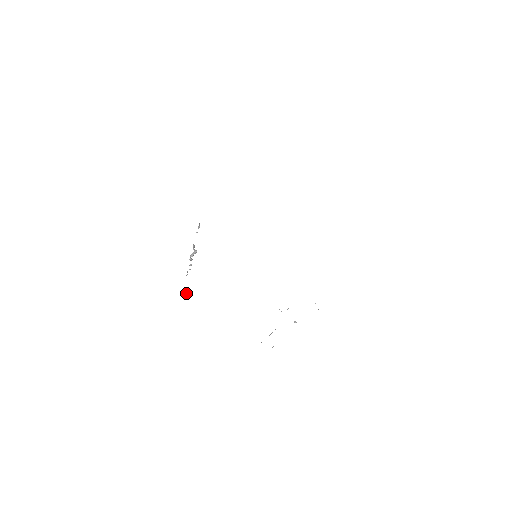
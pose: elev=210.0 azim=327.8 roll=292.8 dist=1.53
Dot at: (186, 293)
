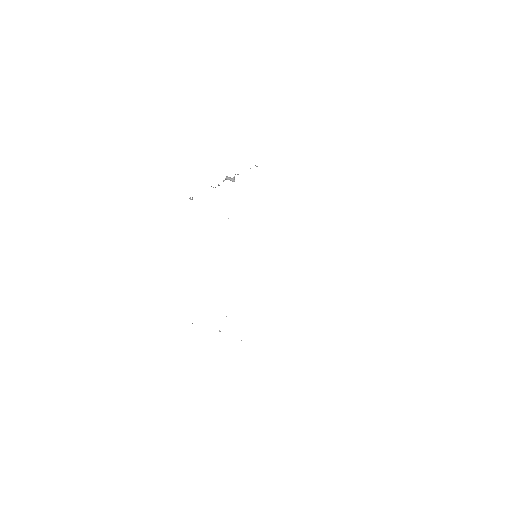
Dot at: (192, 199)
